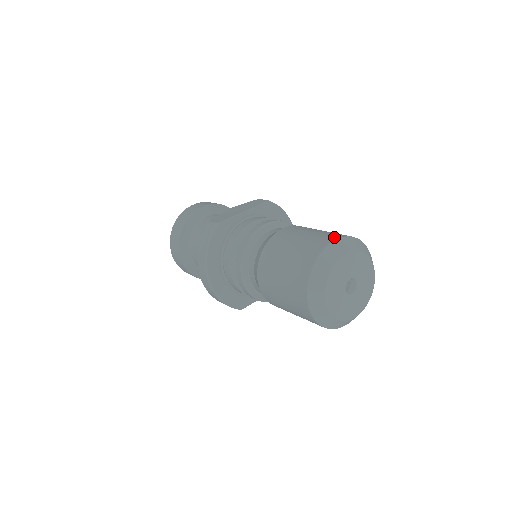
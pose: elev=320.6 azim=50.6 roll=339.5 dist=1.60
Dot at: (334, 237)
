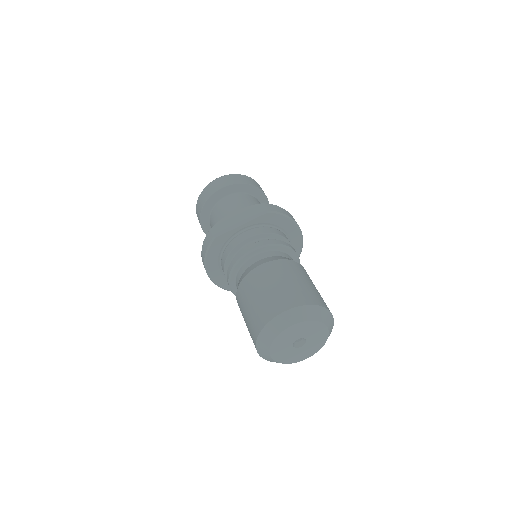
Dot at: (287, 306)
